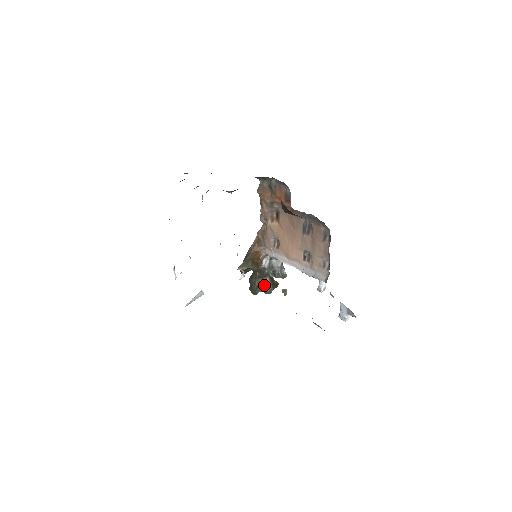
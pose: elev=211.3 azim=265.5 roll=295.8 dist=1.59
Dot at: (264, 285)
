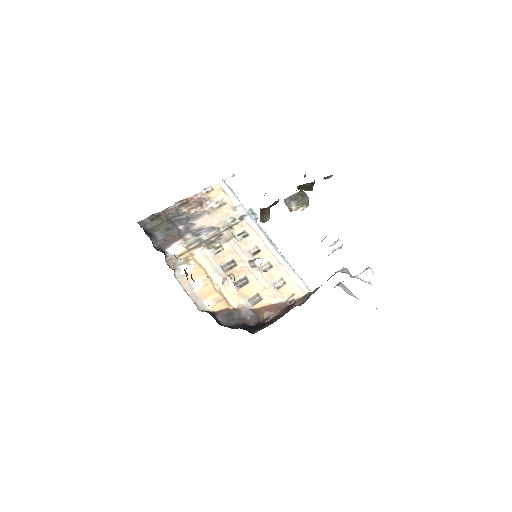
Dot at: occluded
